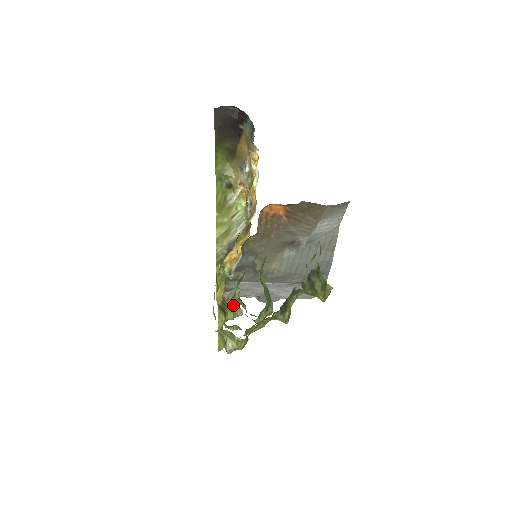
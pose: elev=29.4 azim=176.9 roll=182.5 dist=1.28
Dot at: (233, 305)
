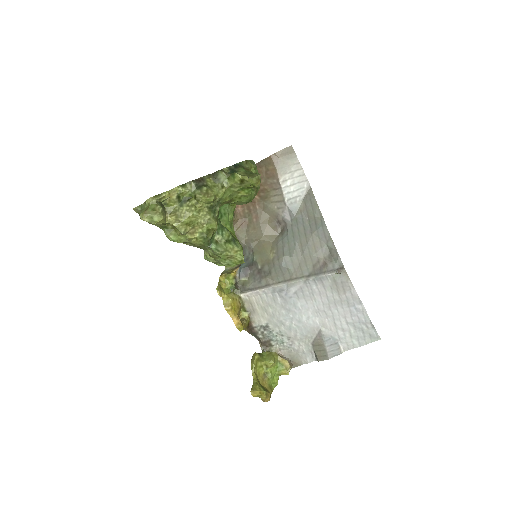
Dot at: occluded
